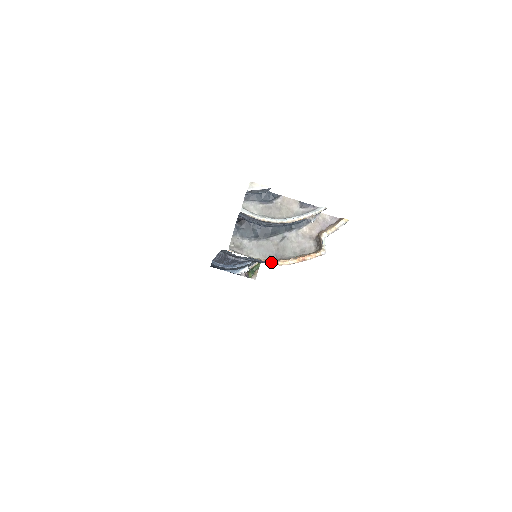
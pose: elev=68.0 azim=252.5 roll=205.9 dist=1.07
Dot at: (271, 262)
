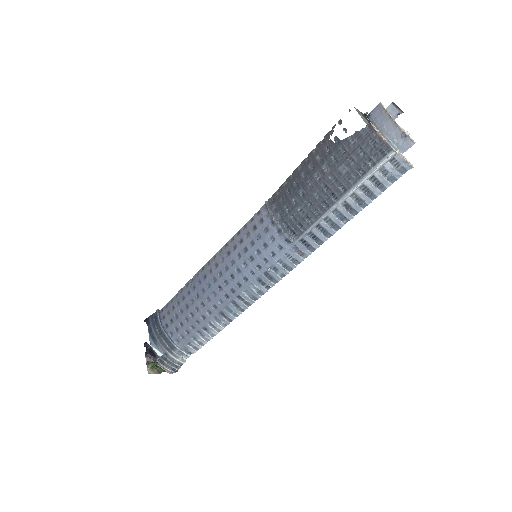
Dot at: occluded
